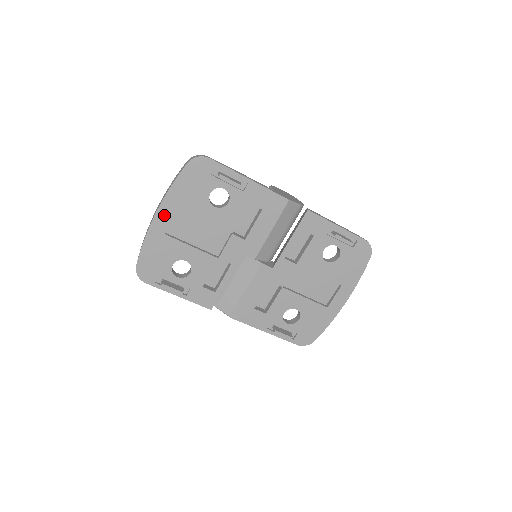
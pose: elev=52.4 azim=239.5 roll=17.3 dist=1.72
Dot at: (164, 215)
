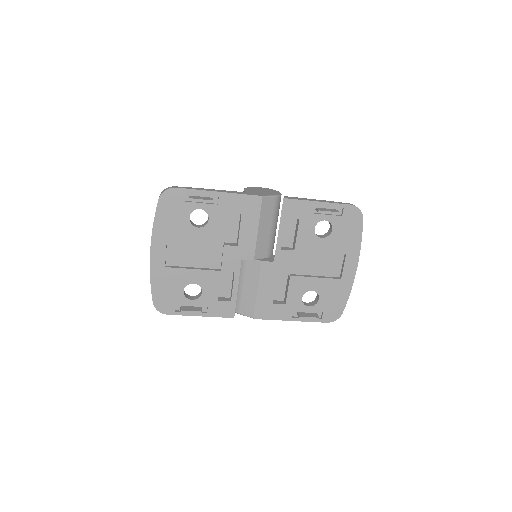
Dot at: (158, 251)
